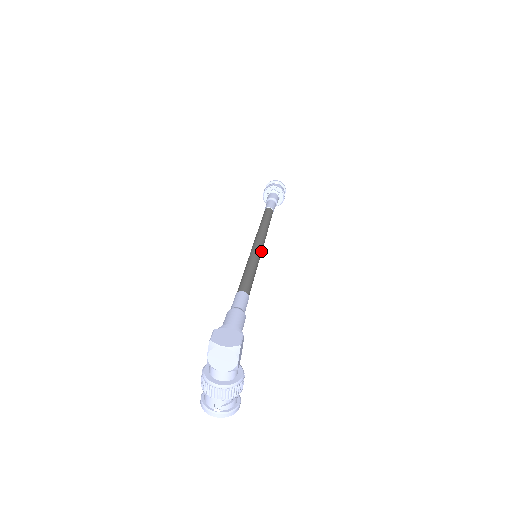
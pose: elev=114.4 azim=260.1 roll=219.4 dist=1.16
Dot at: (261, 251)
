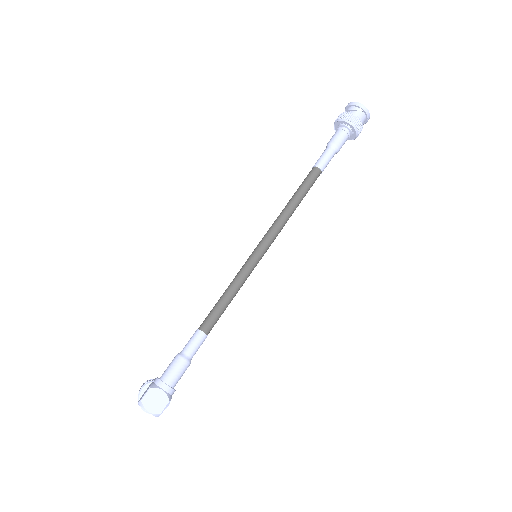
Dot at: occluded
